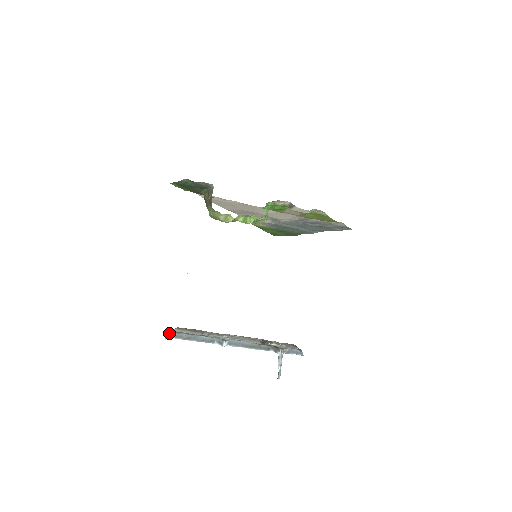
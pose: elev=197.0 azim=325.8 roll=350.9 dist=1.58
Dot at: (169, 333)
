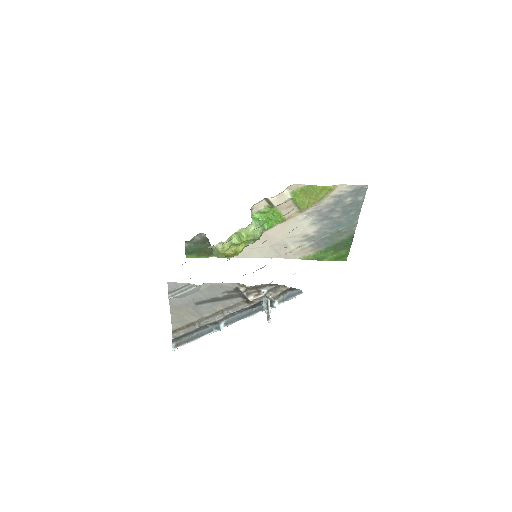
Dot at: (175, 344)
